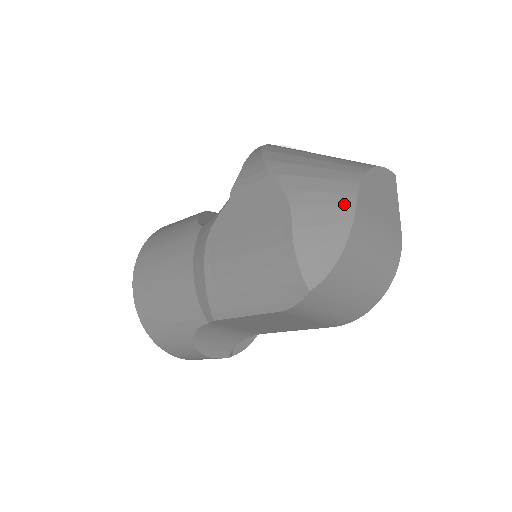
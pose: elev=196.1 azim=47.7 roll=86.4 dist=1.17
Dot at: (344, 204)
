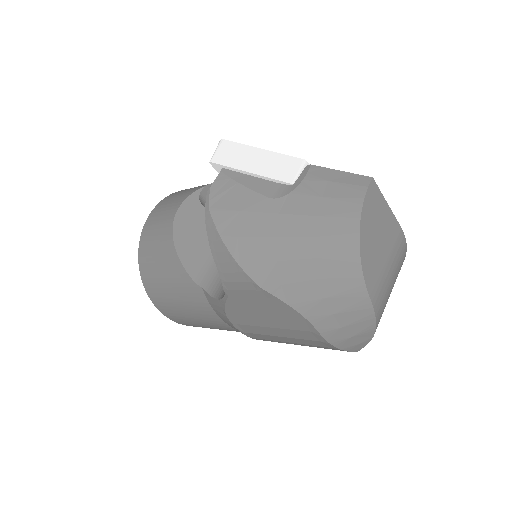
Dot at: (359, 304)
